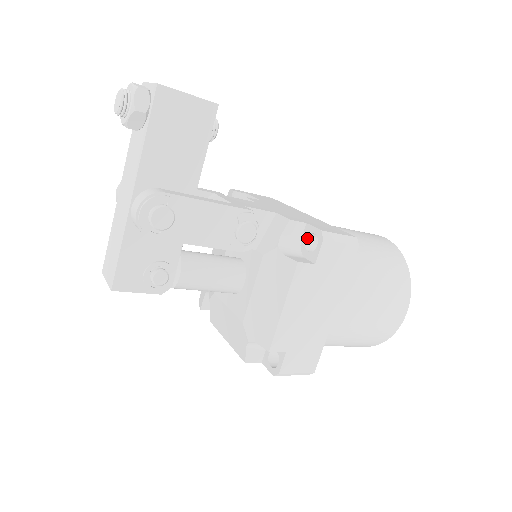
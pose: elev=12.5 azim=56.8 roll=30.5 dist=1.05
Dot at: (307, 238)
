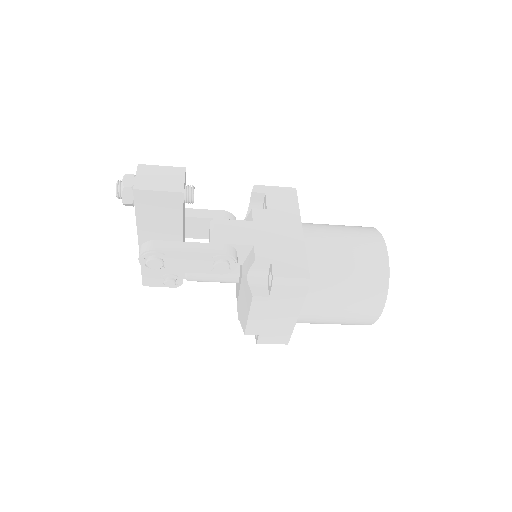
Dot at: occluded
